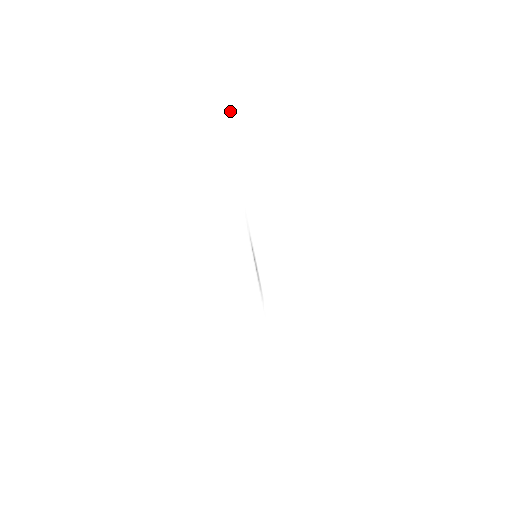
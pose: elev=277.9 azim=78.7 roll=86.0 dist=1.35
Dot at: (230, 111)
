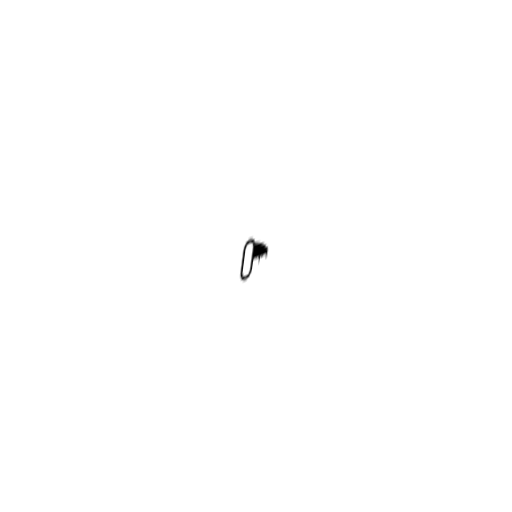
Dot at: (304, 144)
